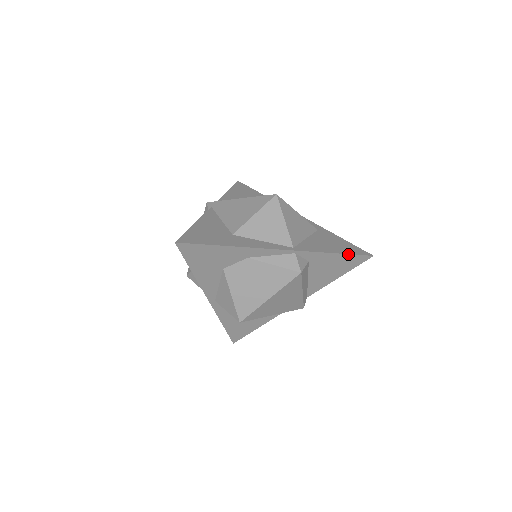
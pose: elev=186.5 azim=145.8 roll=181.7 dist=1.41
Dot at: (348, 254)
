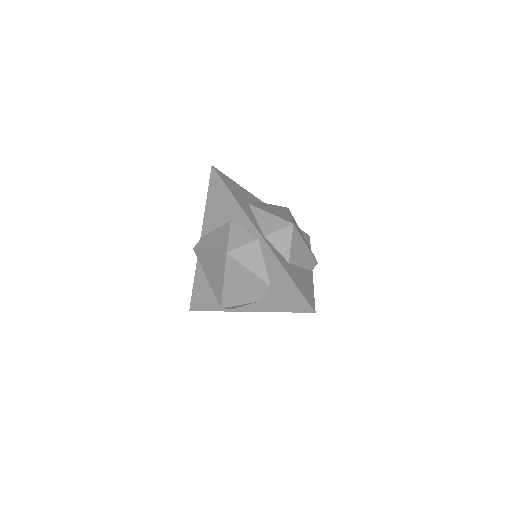
Dot at: occluded
